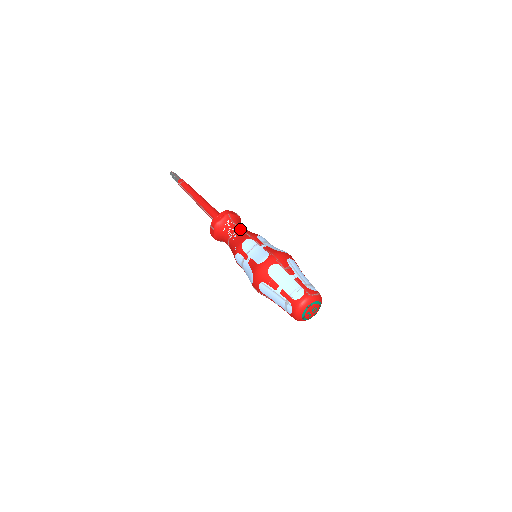
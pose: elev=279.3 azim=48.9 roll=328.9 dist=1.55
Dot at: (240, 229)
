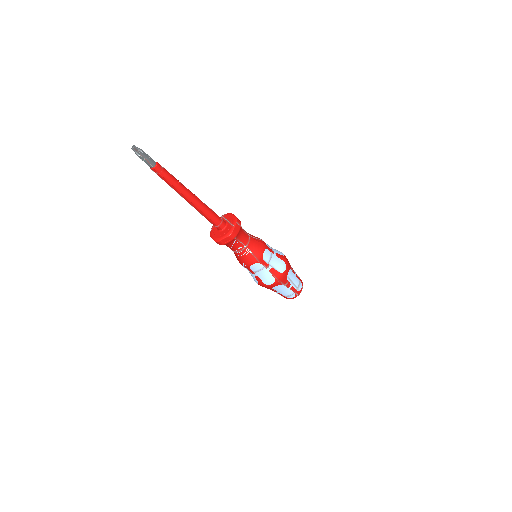
Dot at: (246, 247)
